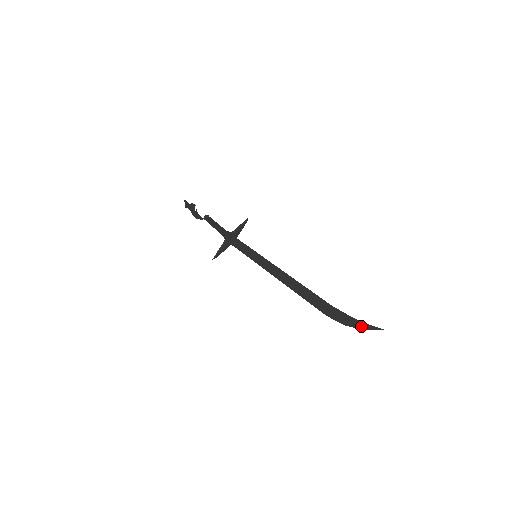
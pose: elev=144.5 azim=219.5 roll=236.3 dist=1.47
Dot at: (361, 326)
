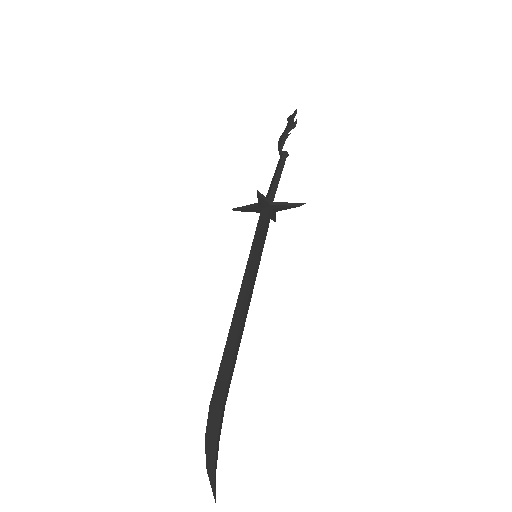
Dot at: (210, 464)
